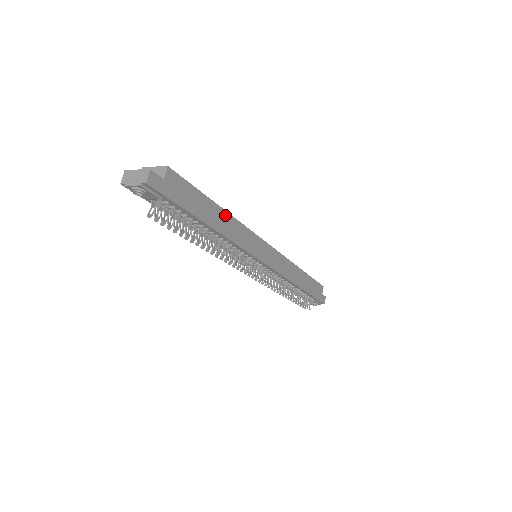
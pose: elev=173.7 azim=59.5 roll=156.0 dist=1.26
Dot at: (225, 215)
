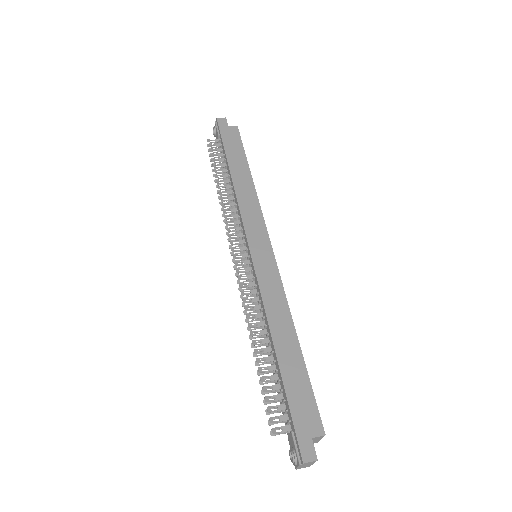
Dot at: (249, 180)
